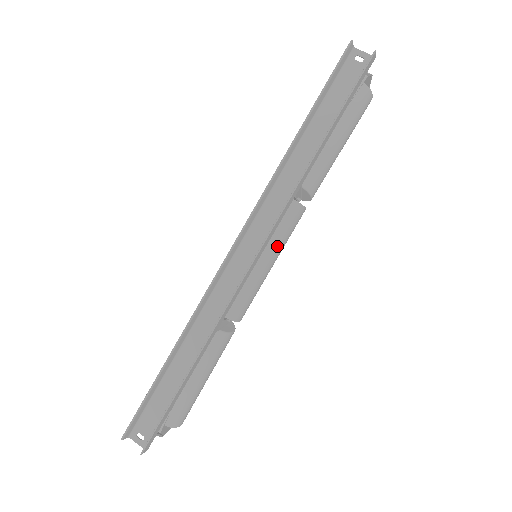
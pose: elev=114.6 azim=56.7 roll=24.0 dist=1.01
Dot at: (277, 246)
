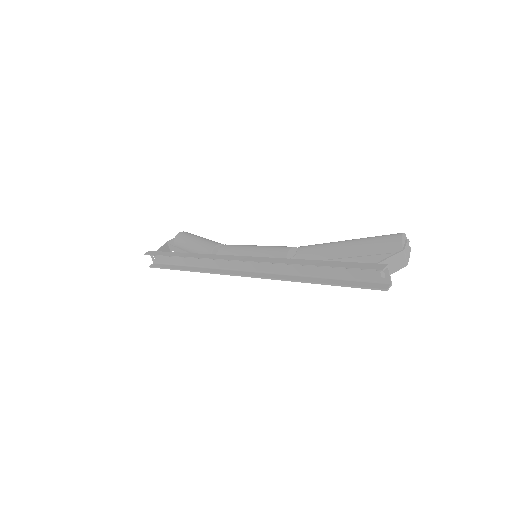
Dot at: occluded
